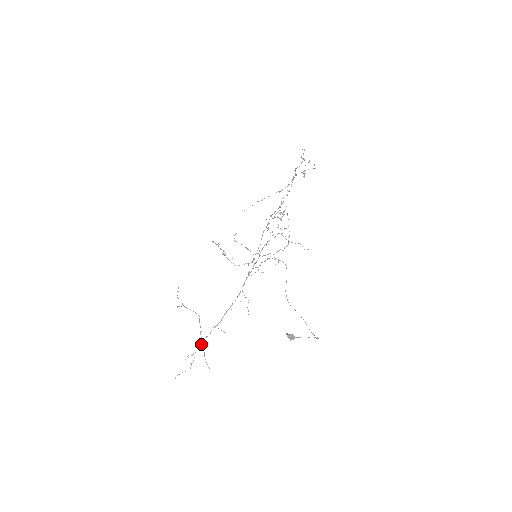
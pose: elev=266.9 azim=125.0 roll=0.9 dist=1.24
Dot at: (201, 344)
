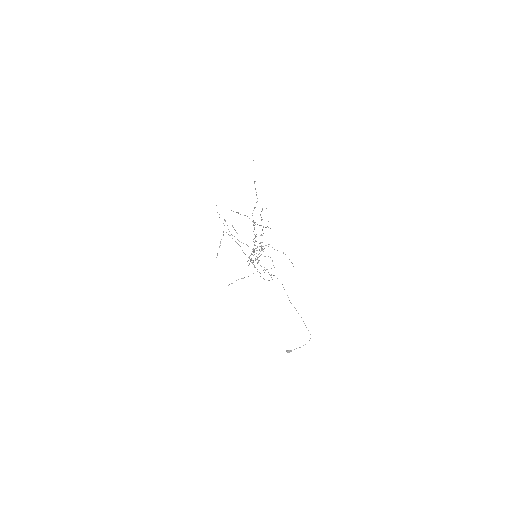
Dot at: occluded
